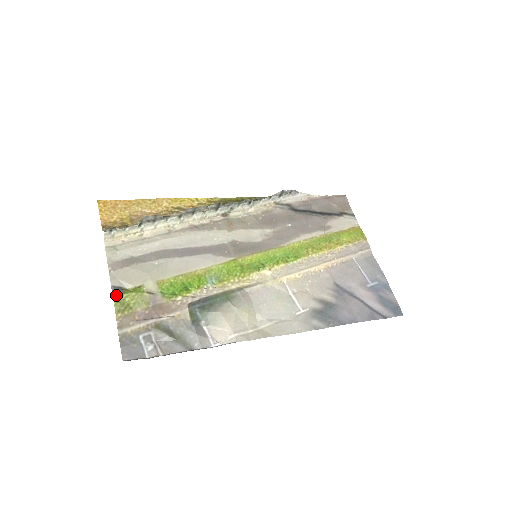
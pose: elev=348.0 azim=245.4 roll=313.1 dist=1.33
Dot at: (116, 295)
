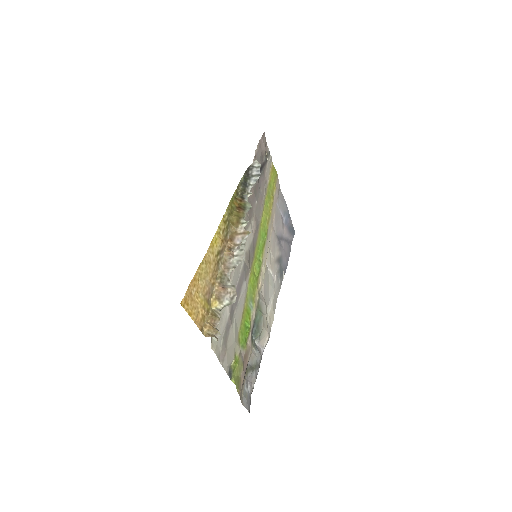
Dot at: (233, 379)
